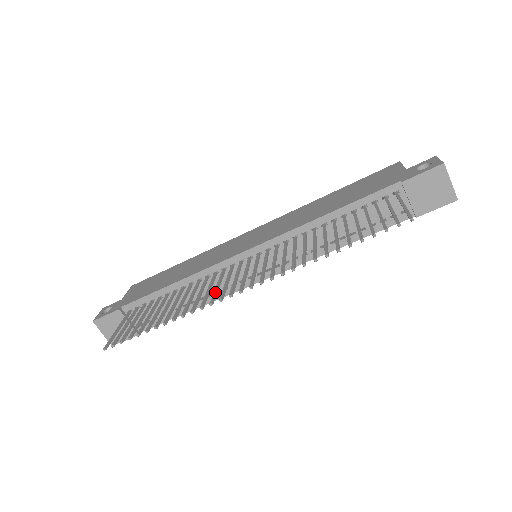
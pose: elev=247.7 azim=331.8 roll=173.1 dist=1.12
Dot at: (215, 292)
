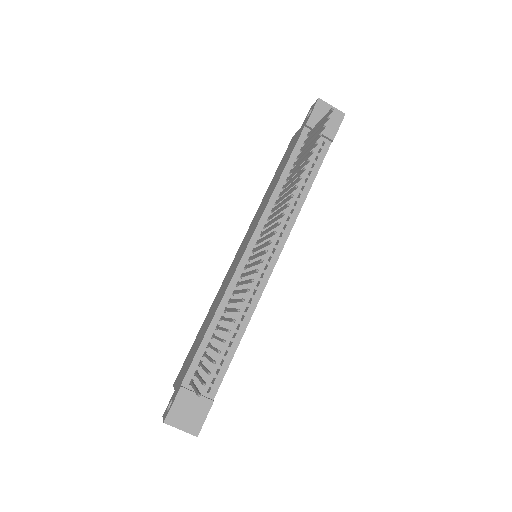
Dot at: occluded
